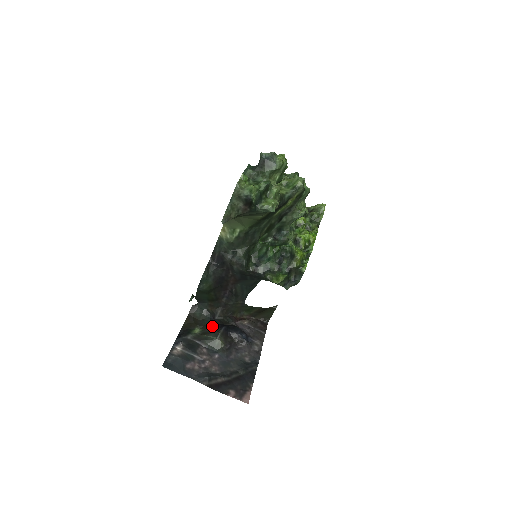
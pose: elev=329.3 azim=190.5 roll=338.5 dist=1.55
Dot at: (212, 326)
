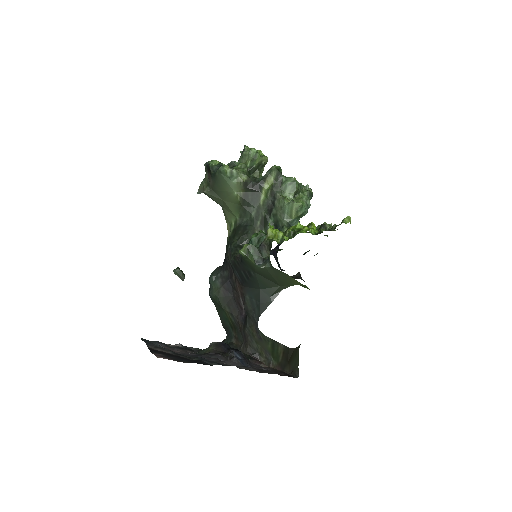
Dot at: occluded
